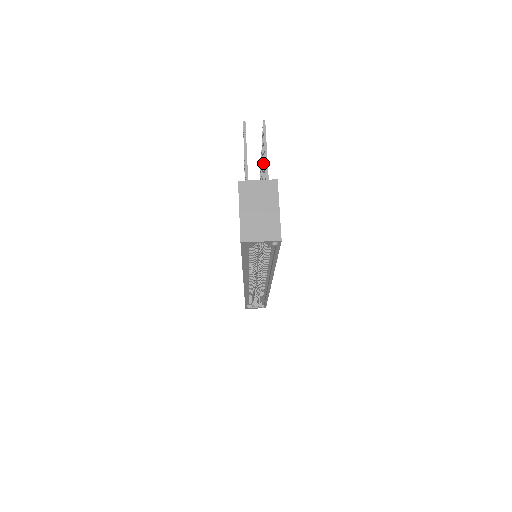
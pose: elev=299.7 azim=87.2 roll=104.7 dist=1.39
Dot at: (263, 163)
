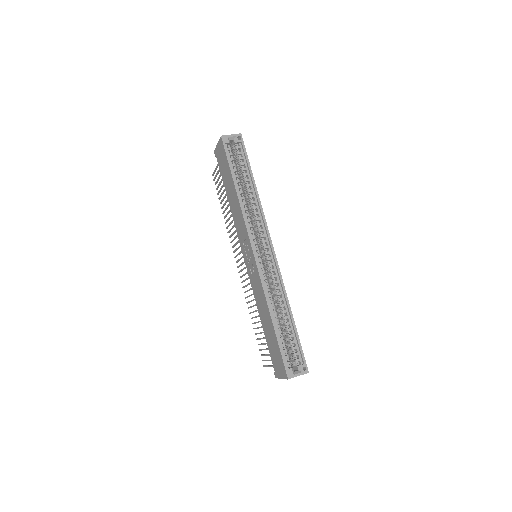
Dot at: occluded
